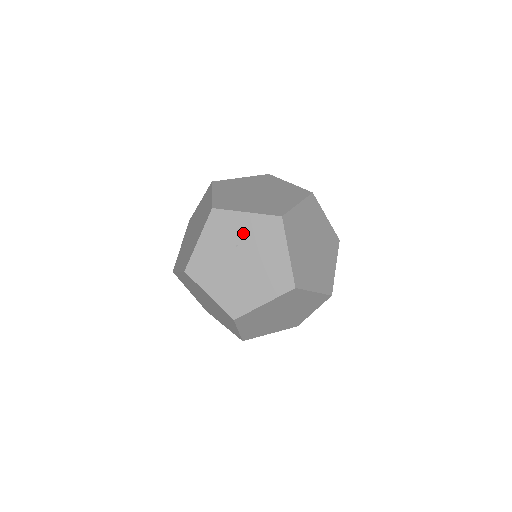
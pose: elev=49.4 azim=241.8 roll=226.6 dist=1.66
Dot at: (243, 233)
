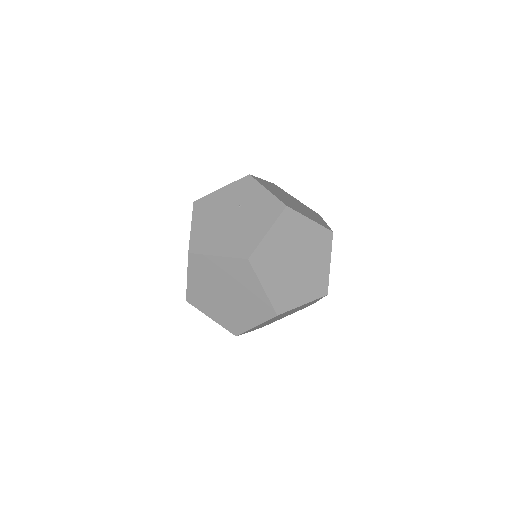
Dot at: (252, 201)
